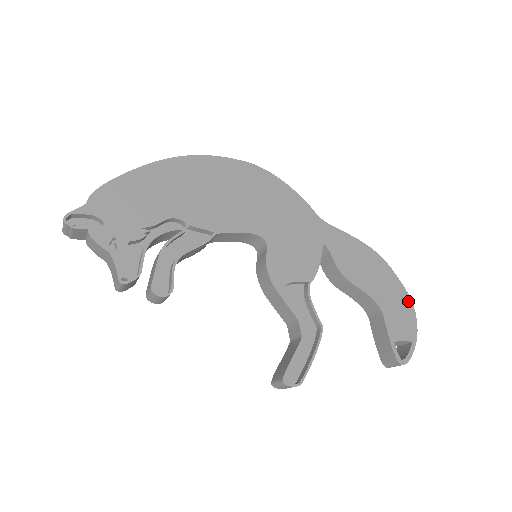
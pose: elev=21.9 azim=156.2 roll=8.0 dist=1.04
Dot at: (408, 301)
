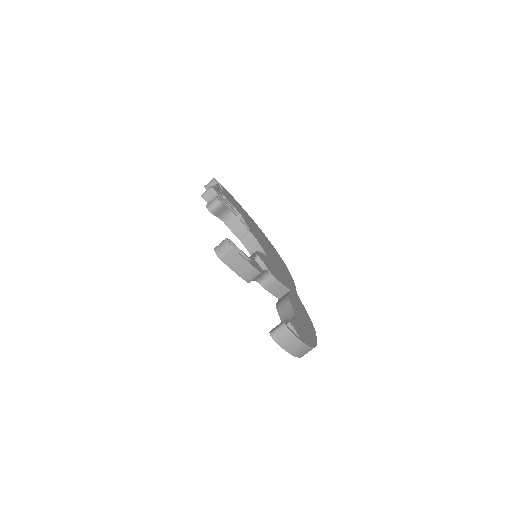
Dot at: (314, 343)
